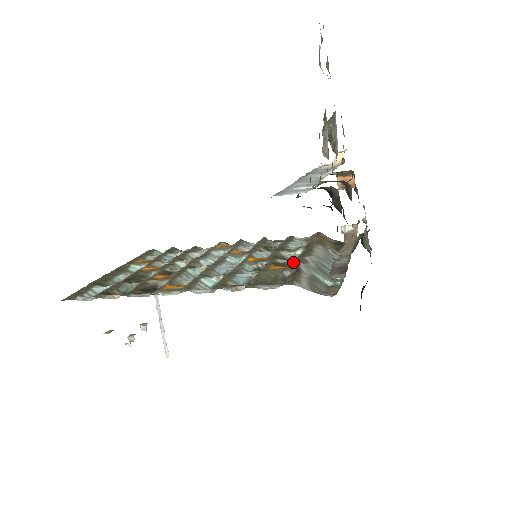
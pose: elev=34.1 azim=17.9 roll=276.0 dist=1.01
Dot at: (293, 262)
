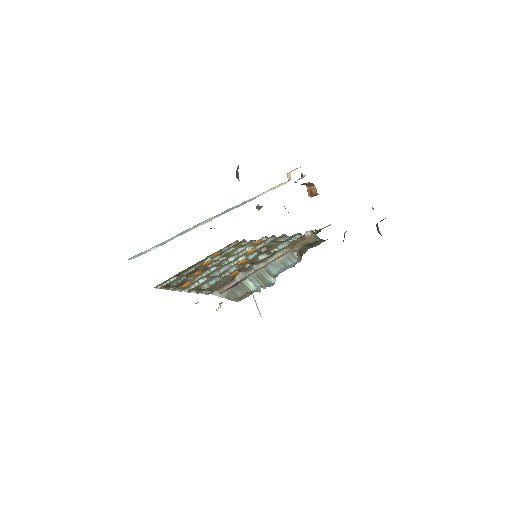
Dot at: occluded
